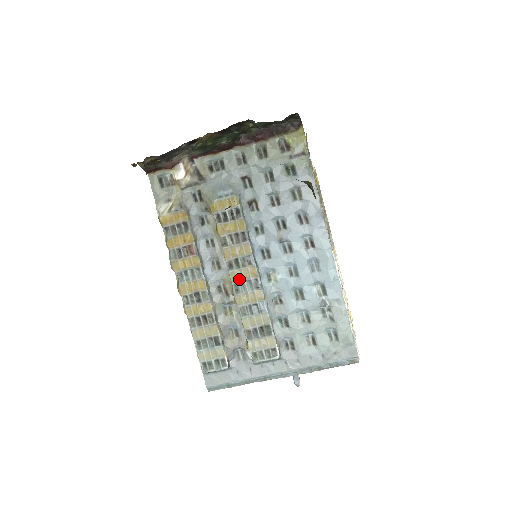
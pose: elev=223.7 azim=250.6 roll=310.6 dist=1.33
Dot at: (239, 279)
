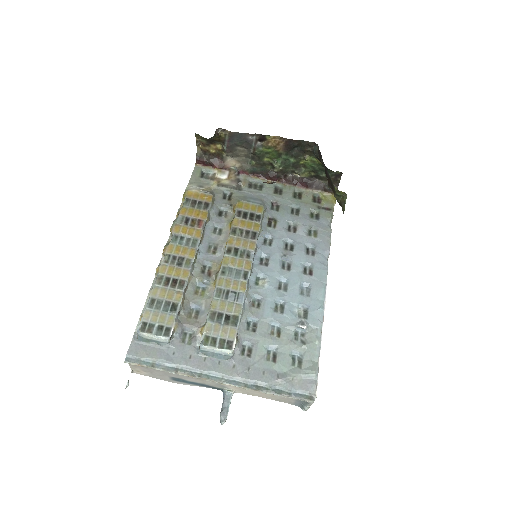
Dot at: (231, 264)
